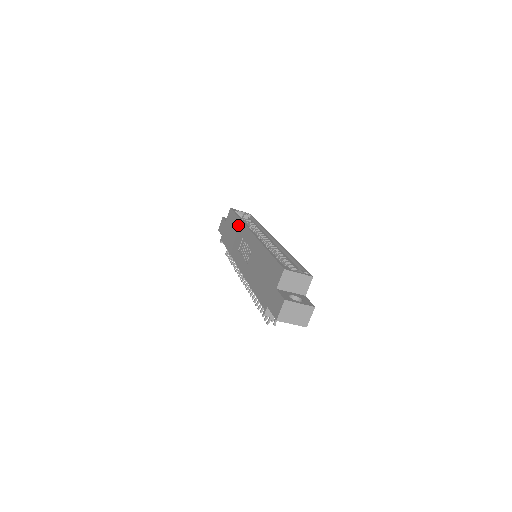
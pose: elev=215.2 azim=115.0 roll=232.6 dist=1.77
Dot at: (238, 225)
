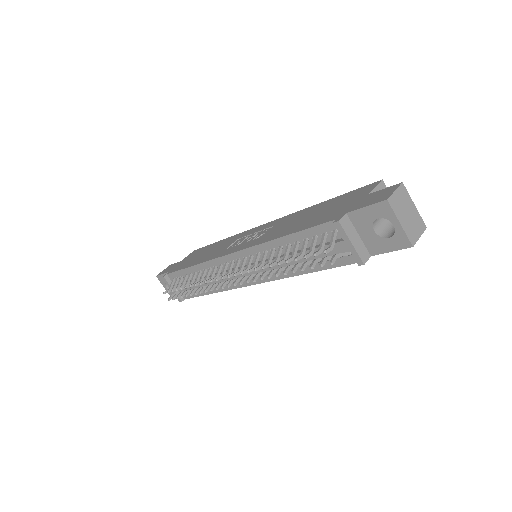
Dot at: (222, 242)
